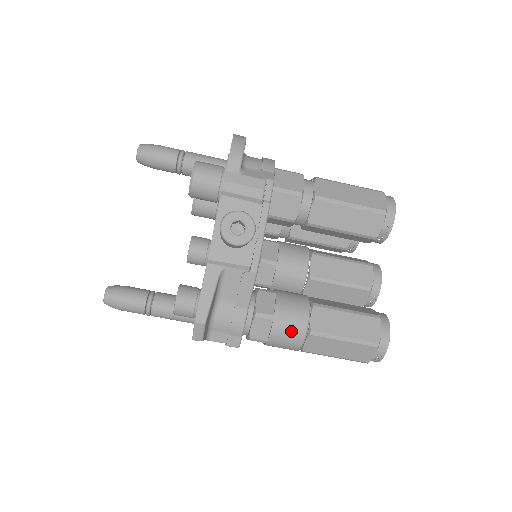
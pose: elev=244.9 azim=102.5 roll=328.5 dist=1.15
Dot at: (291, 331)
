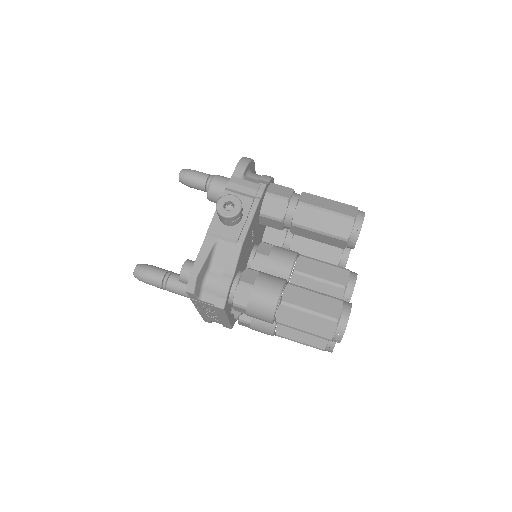
Dot at: (265, 299)
